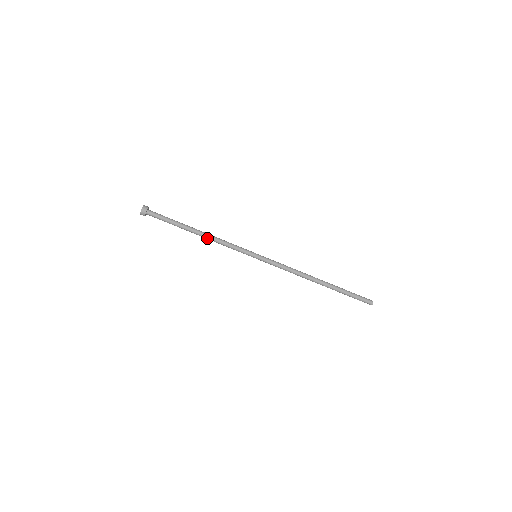
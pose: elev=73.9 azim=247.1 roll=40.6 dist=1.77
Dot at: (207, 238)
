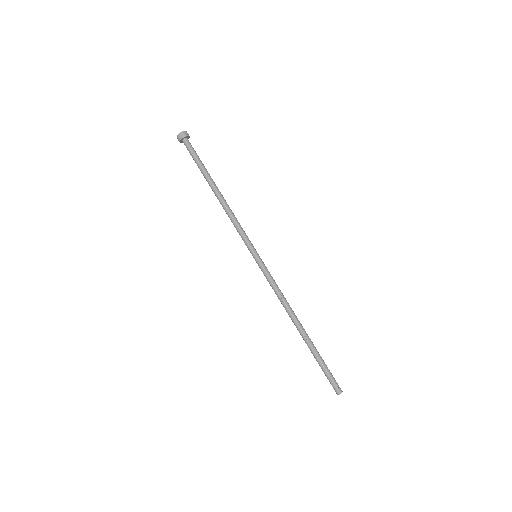
Dot at: (224, 202)
